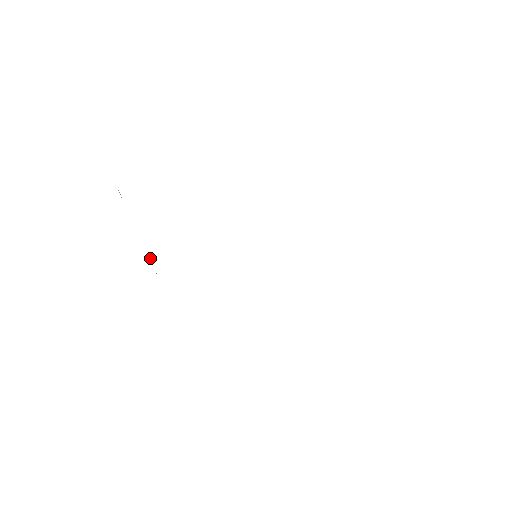
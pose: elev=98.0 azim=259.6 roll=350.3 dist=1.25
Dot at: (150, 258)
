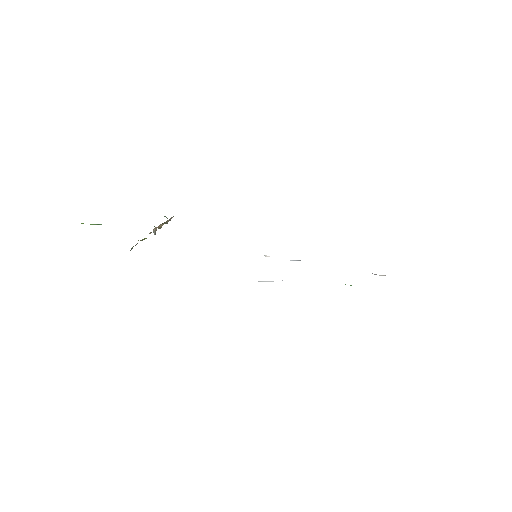
Dot at: (155, 234)
